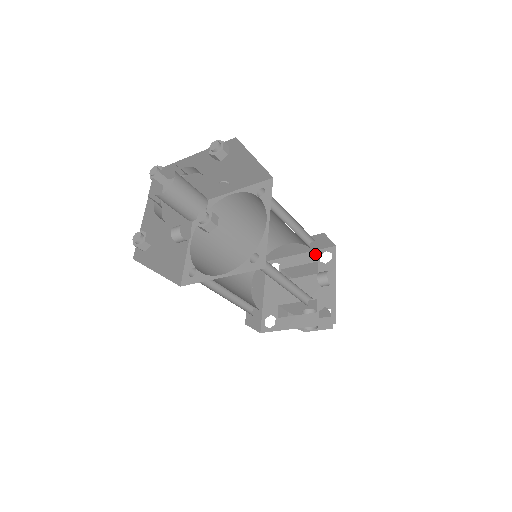
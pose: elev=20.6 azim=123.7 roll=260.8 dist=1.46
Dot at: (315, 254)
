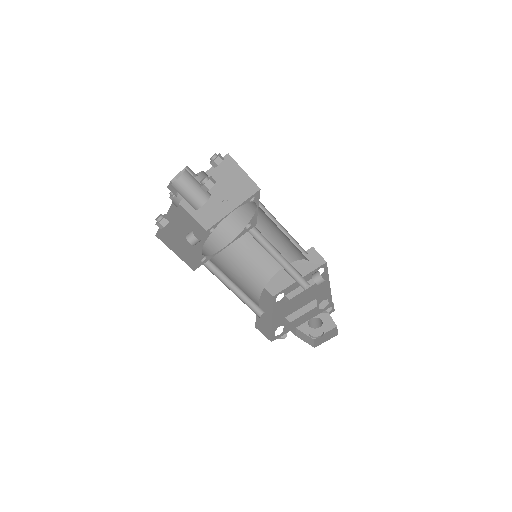
Dot at: (311, 274)
